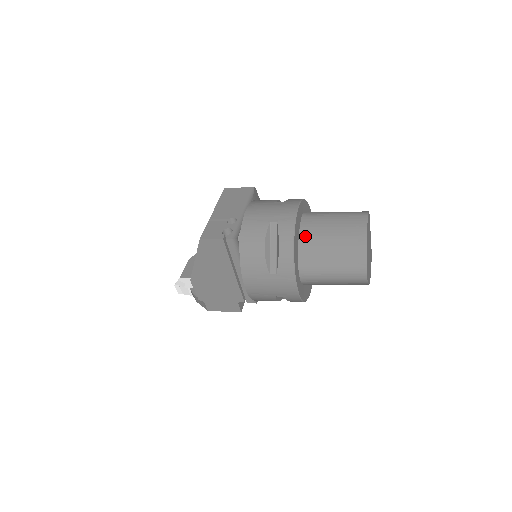
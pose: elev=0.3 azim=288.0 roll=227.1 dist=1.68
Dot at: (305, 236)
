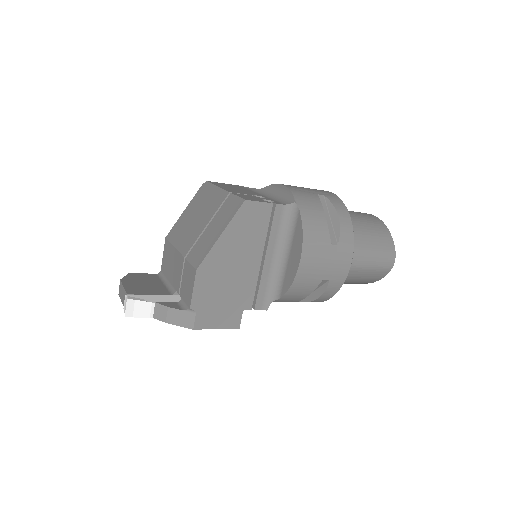
Dot at: occluded
